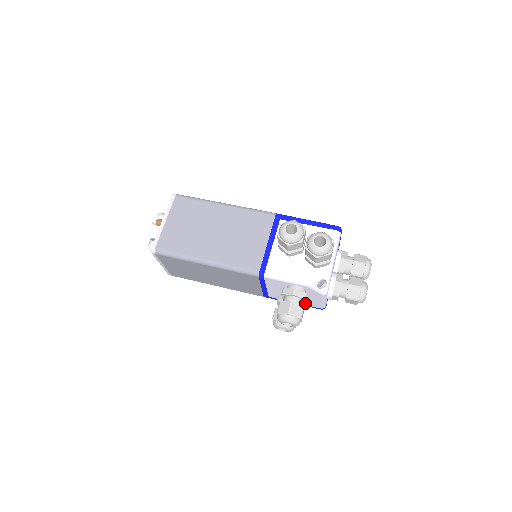
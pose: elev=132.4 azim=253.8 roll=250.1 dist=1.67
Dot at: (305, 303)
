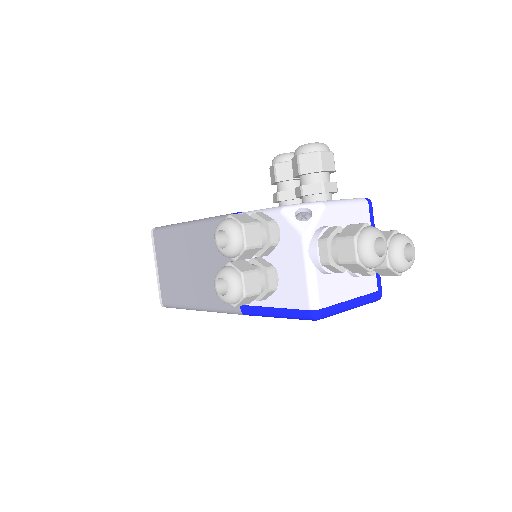
Dot at: (270, 241)
